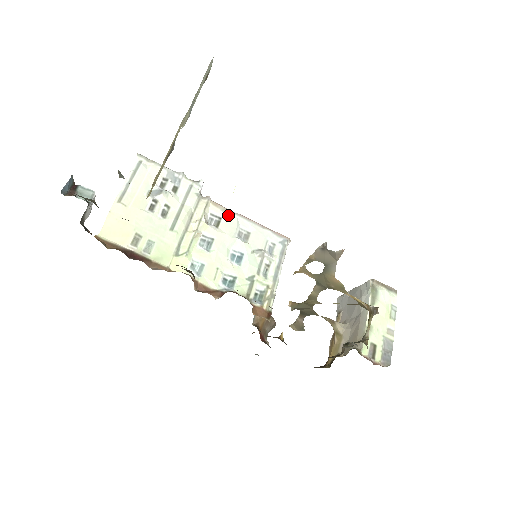
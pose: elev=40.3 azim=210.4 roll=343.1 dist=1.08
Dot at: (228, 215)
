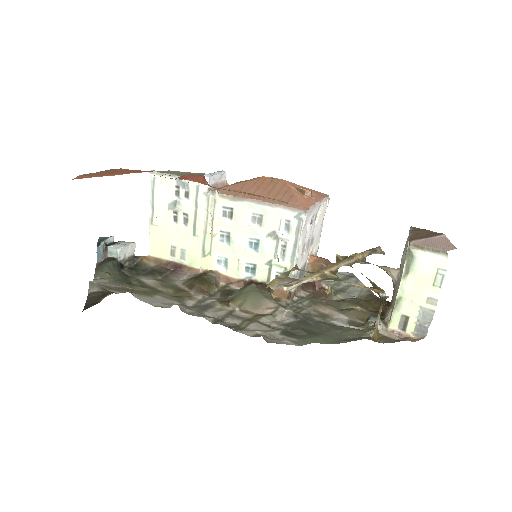
Dot at: (238, 203)
